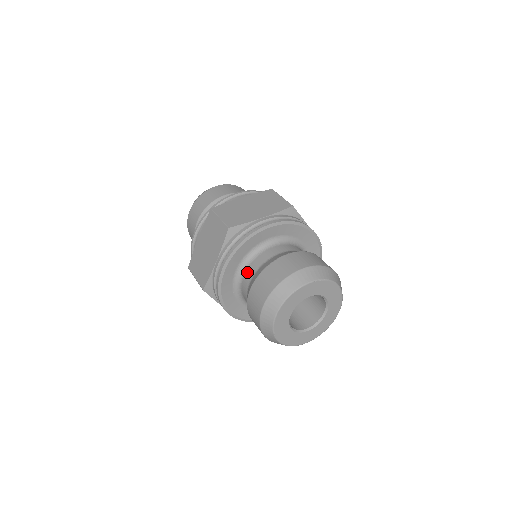
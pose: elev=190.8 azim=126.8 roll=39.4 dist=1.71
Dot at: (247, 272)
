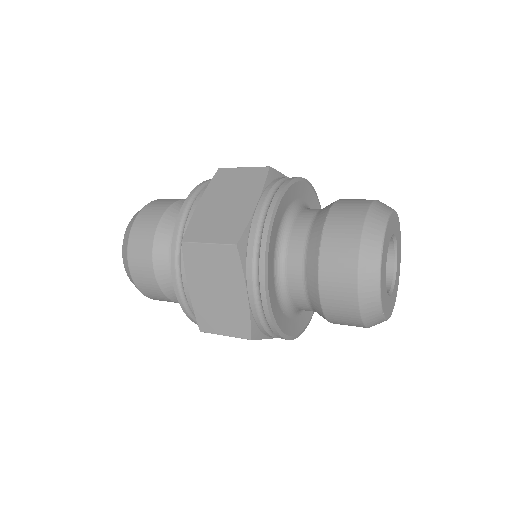
Dot at: (290, 278)
